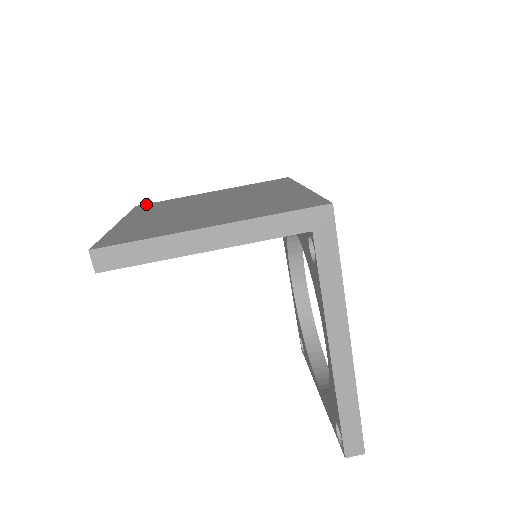
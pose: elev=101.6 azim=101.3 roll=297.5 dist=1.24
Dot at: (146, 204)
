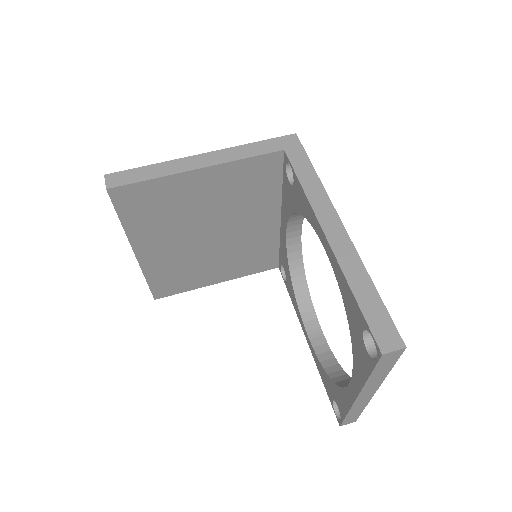
Dot at: occluded
